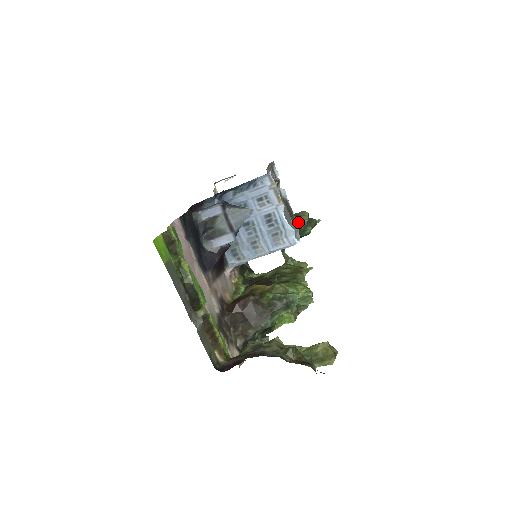
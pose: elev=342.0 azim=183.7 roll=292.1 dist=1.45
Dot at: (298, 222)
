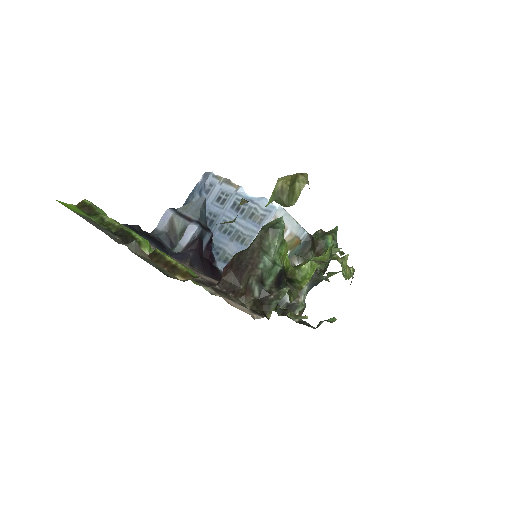
Dot at: (305, 231)
